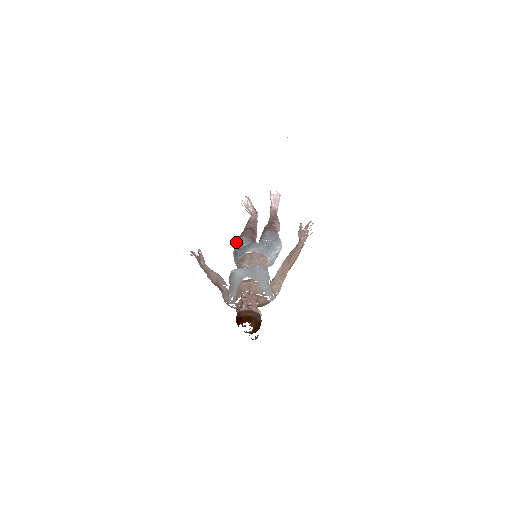
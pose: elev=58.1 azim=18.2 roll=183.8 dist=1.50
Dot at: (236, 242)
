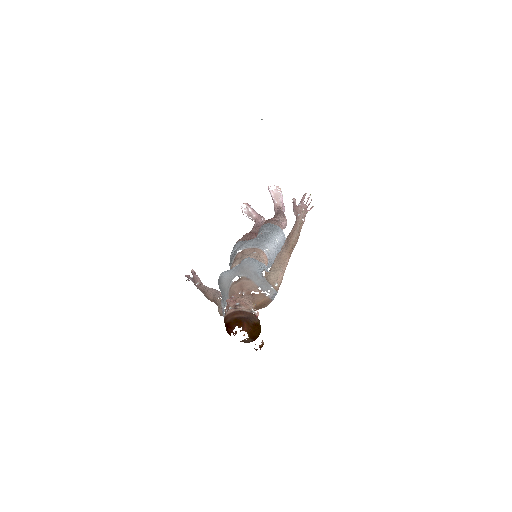
Dot at: occluded
